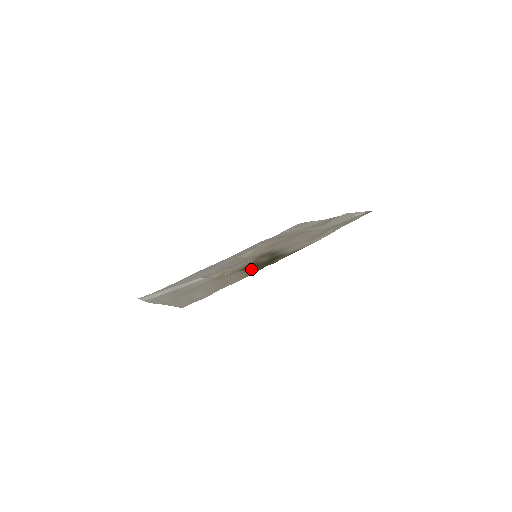
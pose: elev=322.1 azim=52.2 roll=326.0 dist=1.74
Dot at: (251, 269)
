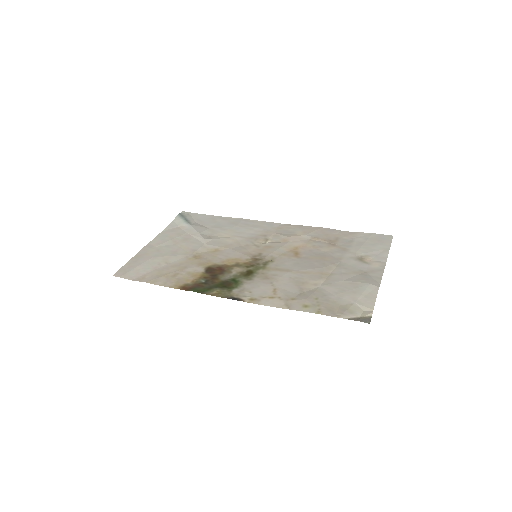
Dot at: (200, 278)
